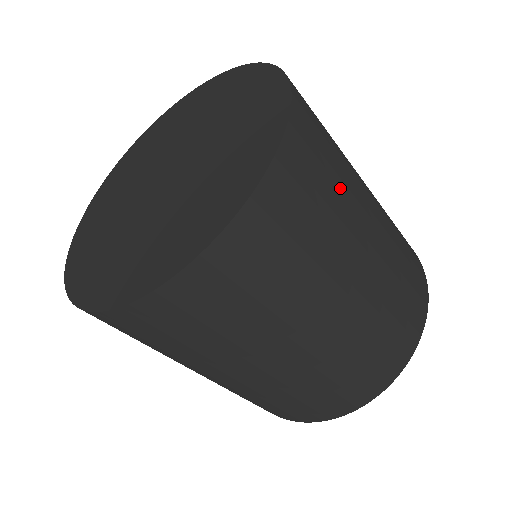
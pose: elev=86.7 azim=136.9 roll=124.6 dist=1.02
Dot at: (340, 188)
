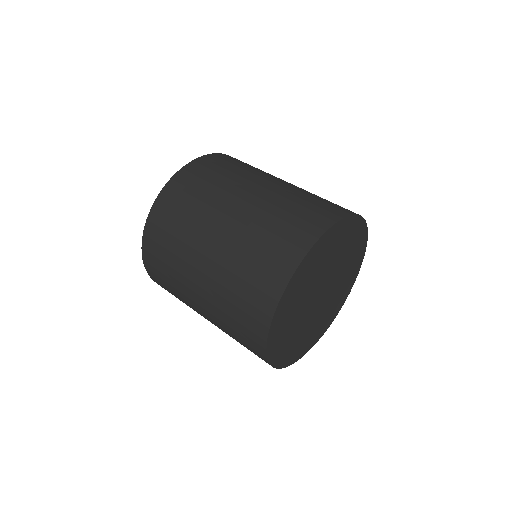
Dot at: (250, 168)
